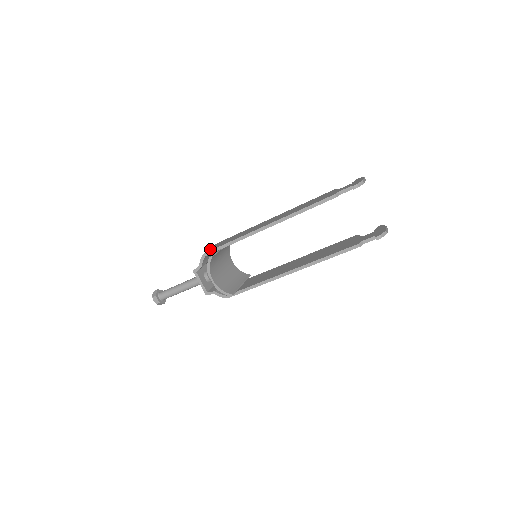
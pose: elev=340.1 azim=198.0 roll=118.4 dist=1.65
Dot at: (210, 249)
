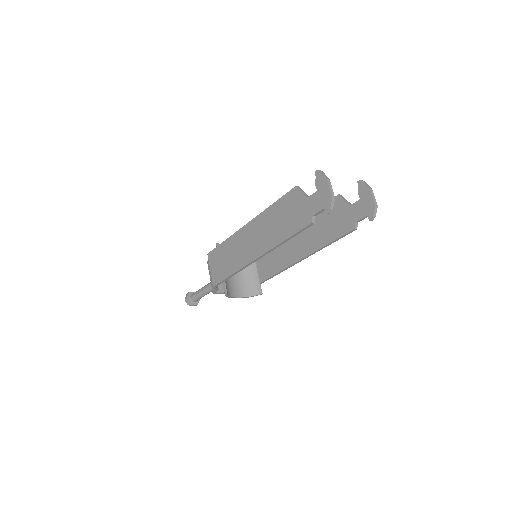
Dot at: (214, 278)
